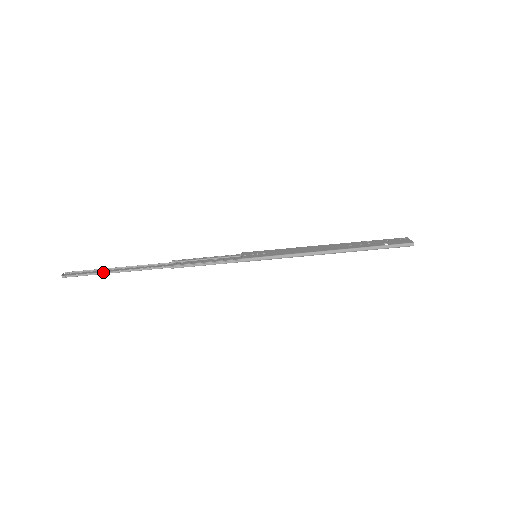
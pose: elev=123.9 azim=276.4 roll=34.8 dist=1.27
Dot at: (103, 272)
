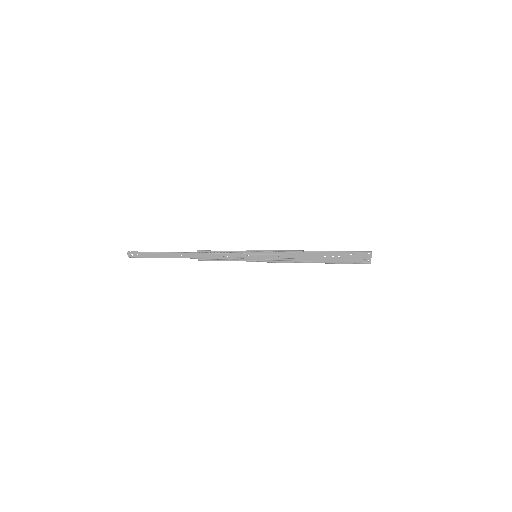
Dot at: (154, 252)
